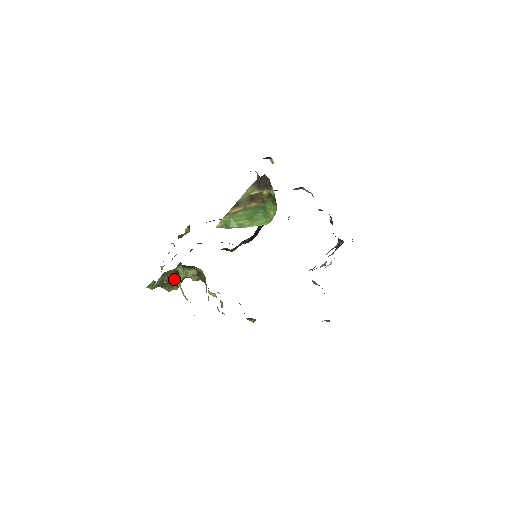
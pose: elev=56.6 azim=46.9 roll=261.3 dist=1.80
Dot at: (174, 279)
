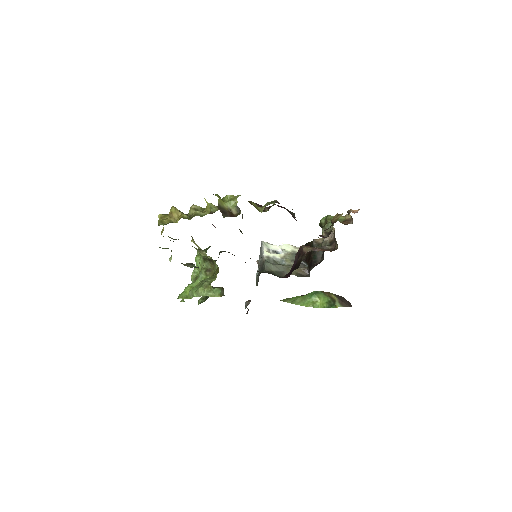
Dot at: occluded
